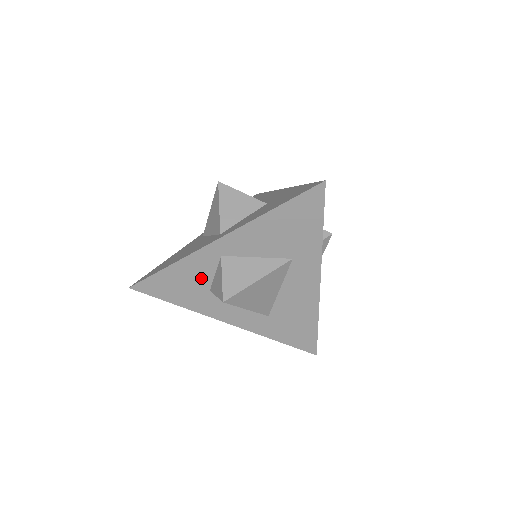
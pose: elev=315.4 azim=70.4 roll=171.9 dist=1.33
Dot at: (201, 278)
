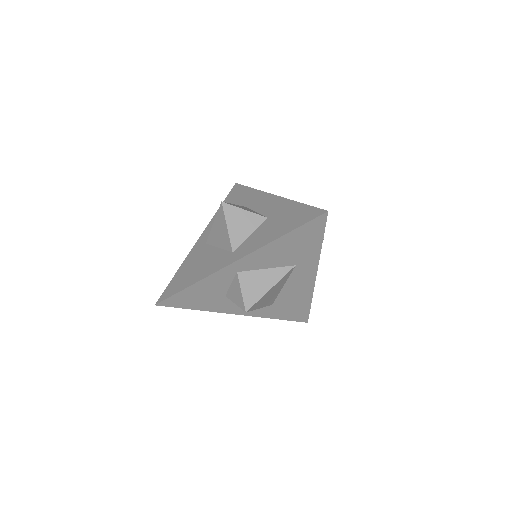
Dot at: (218, 289)
